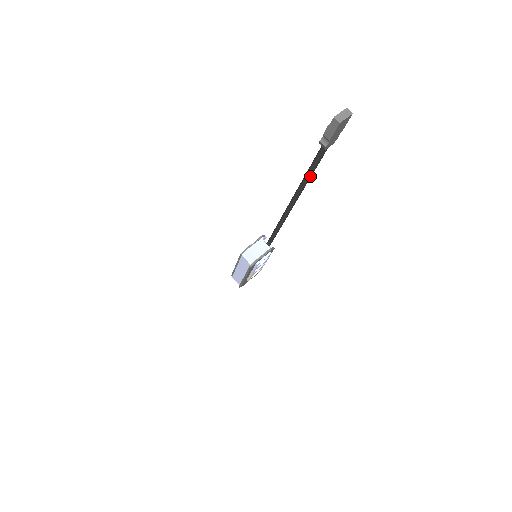
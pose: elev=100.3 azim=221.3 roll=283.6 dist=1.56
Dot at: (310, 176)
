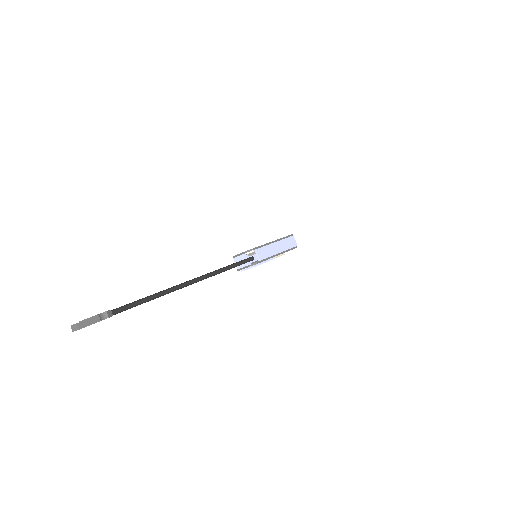
Dot at: (149, 300)
